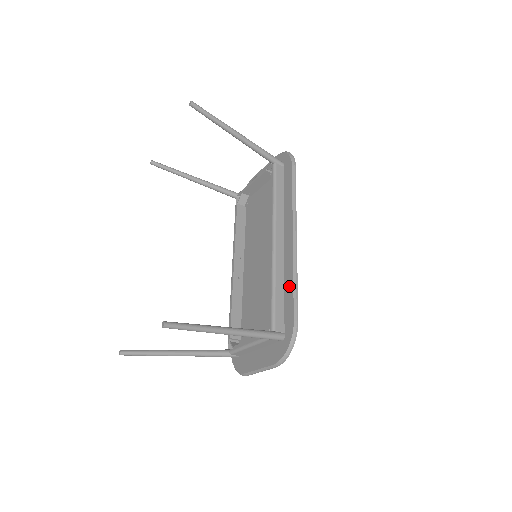
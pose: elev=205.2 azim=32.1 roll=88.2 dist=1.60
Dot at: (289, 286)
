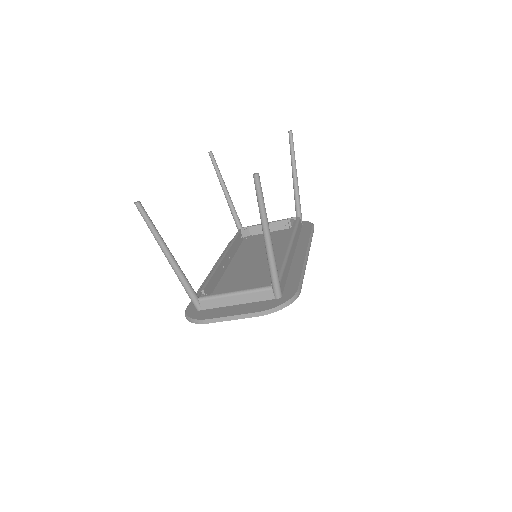
Dot at: (296, 273)
